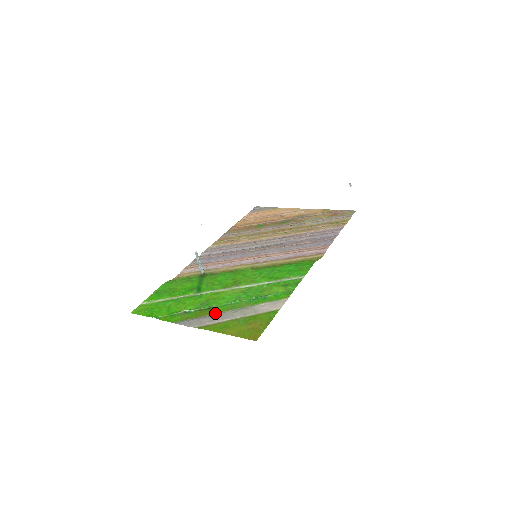
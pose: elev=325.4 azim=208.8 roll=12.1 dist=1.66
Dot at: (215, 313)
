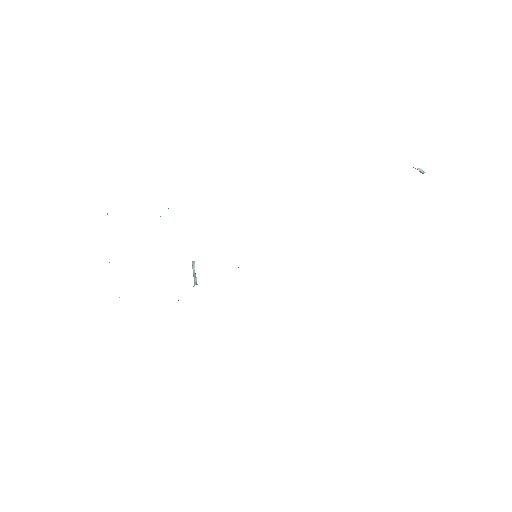
Dot at: occluded
